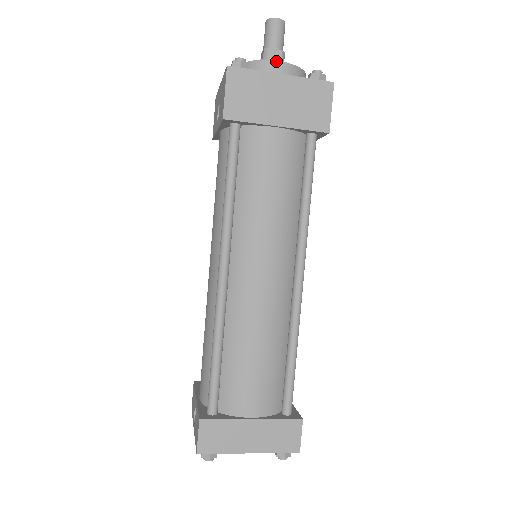
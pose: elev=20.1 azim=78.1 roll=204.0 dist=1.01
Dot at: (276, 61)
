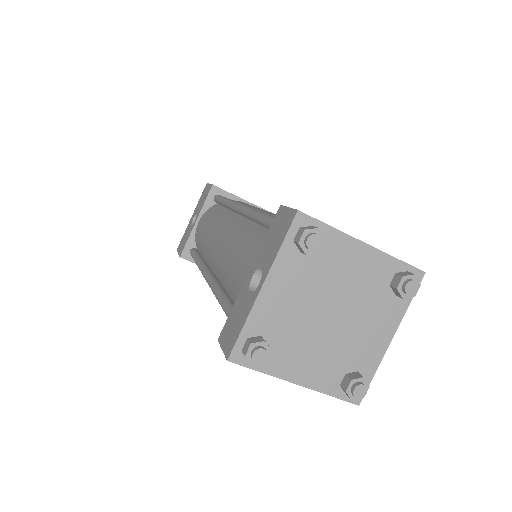
Dot at: occluded
